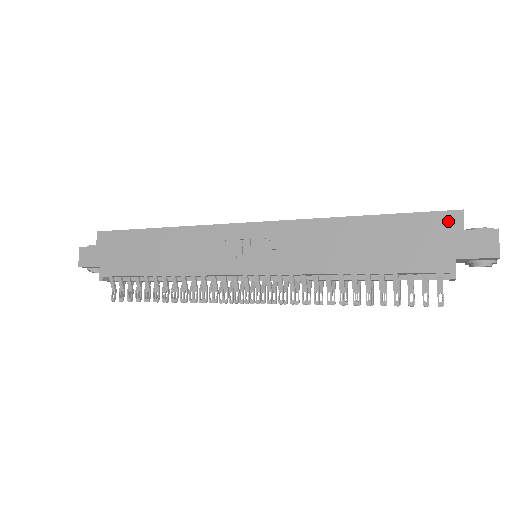
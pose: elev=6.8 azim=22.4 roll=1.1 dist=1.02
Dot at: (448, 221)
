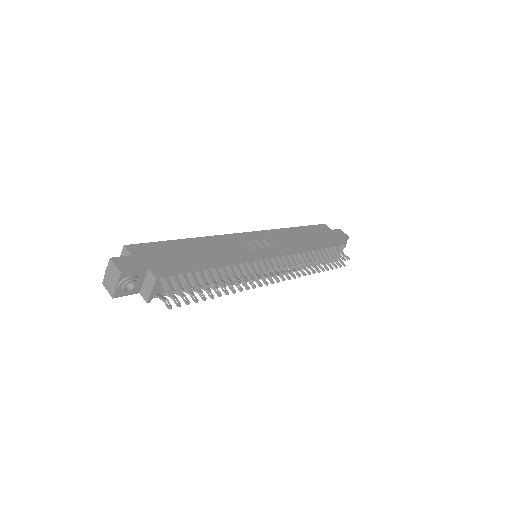
Dot at: (324, 227)
